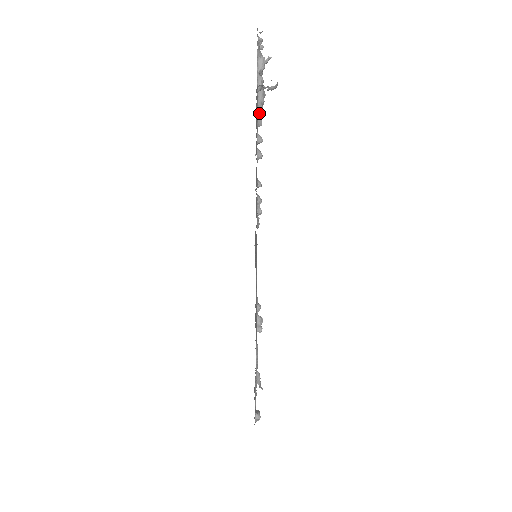
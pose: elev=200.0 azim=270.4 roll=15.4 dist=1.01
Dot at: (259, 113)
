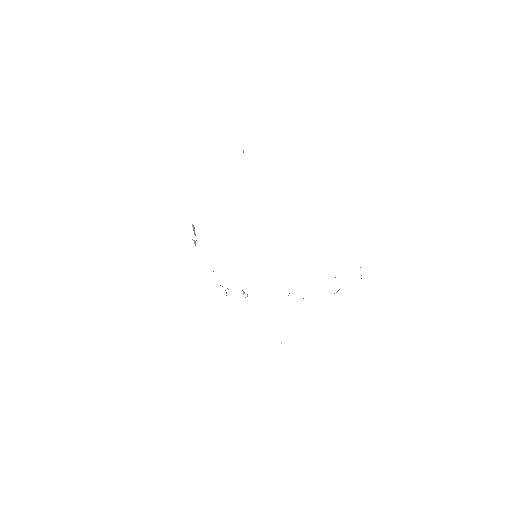
Dot at: occluded
